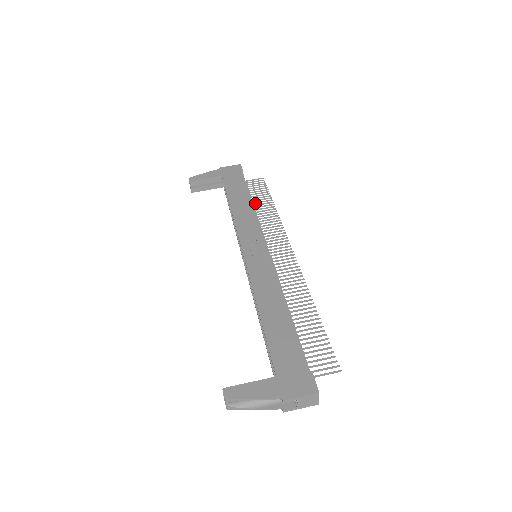
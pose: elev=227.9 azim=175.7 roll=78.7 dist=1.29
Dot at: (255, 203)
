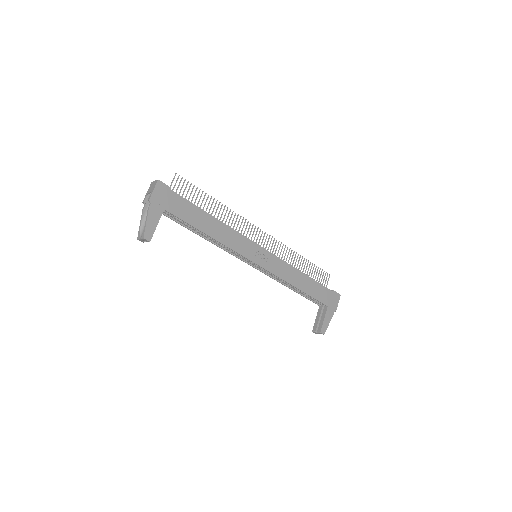
Dot at: occluded
